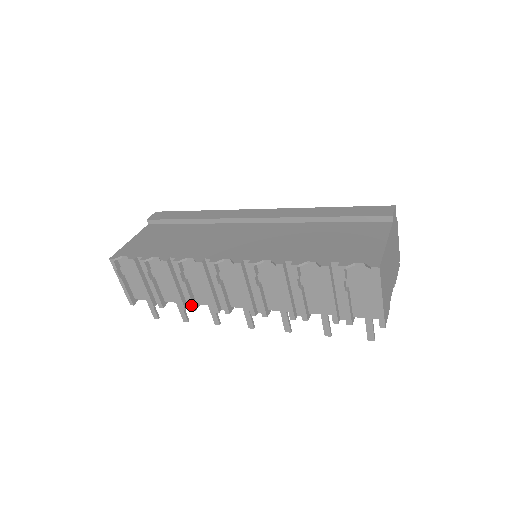
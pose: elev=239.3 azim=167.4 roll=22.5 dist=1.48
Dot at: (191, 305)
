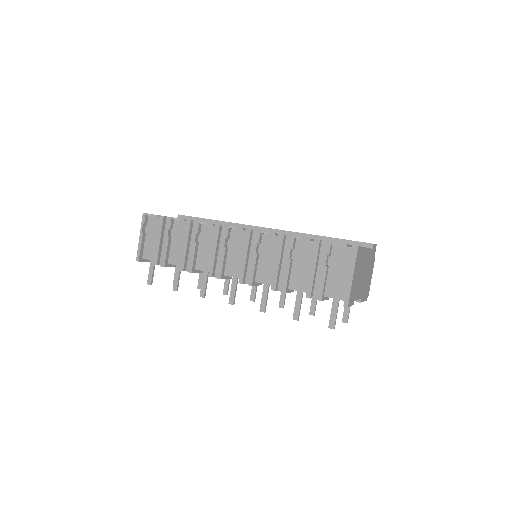
Dot at: (191, 266)
